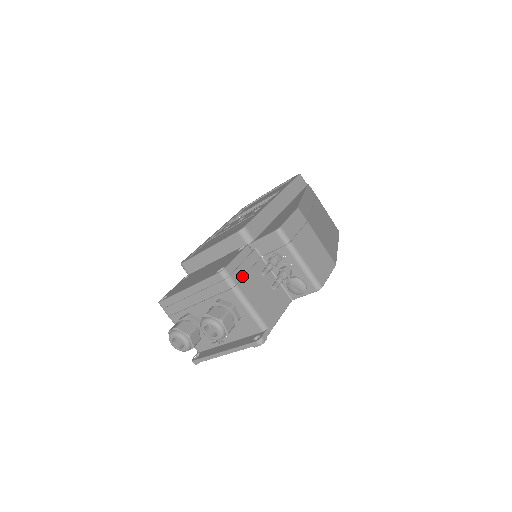
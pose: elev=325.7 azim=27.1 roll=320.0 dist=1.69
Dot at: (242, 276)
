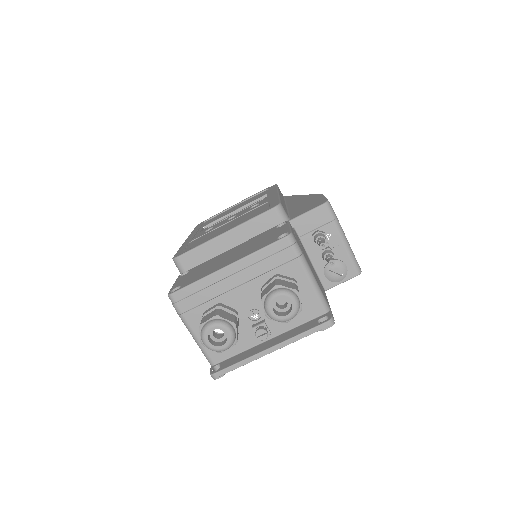
Dot at: (301, 247)
